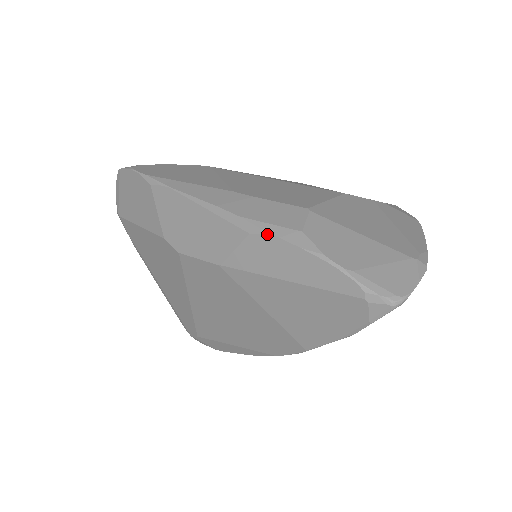
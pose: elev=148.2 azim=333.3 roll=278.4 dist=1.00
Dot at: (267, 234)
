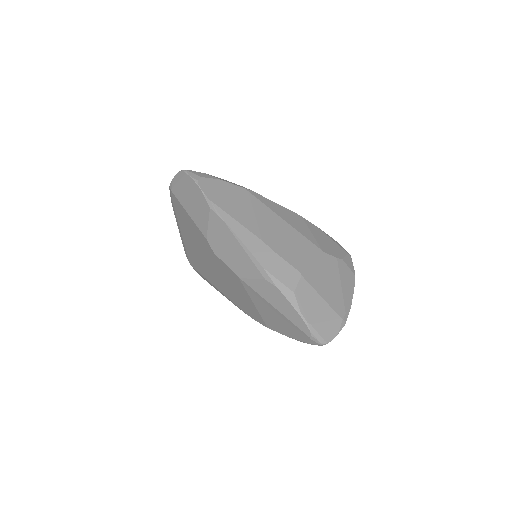
Dot at: (275, 286)
